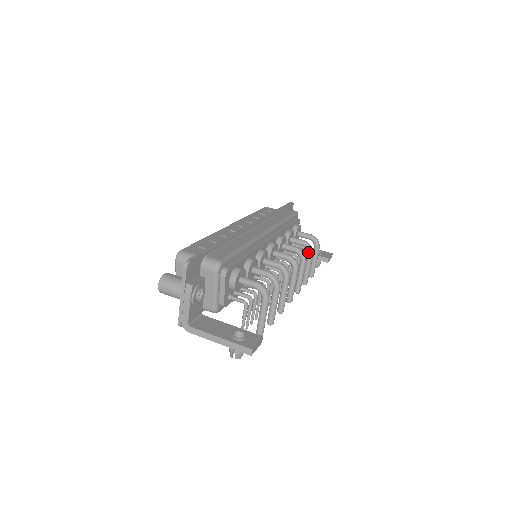
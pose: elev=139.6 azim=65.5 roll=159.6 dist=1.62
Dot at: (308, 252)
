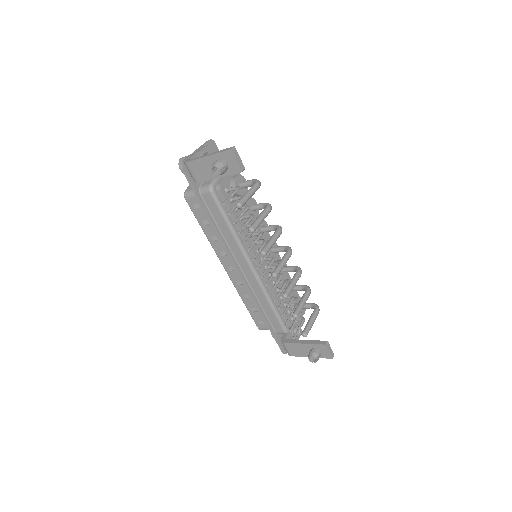
Dot at: (306, 290)
